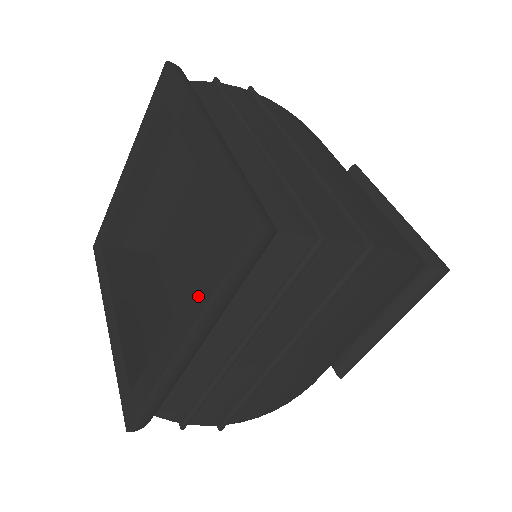
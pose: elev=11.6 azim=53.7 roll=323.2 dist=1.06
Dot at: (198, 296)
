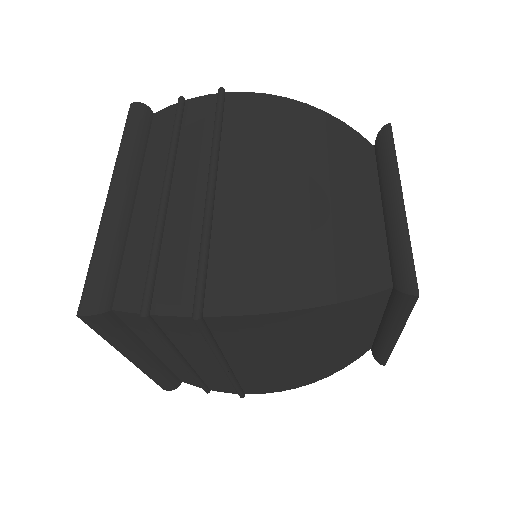
Dot at: occluded
